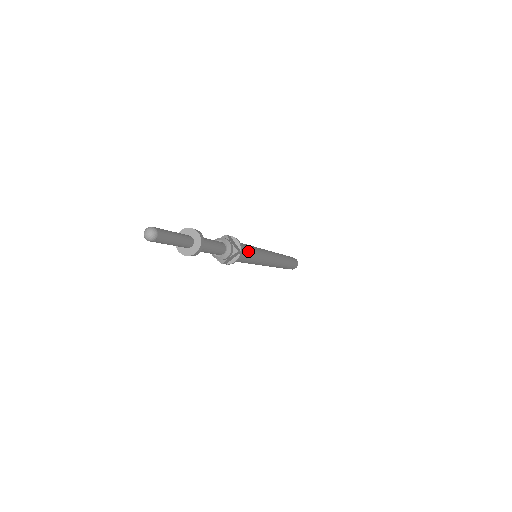
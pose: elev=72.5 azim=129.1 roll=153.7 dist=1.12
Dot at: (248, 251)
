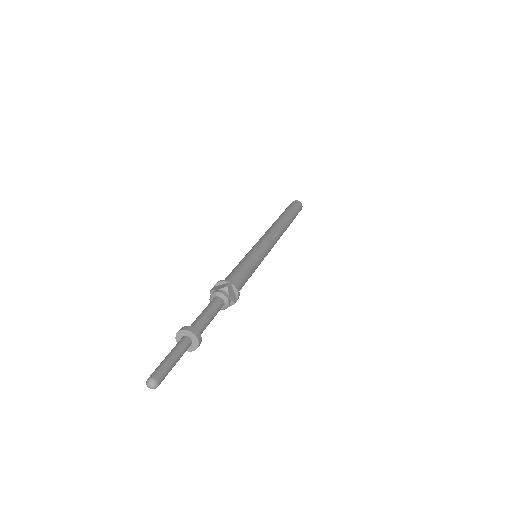
Dot at: (246, 280)
